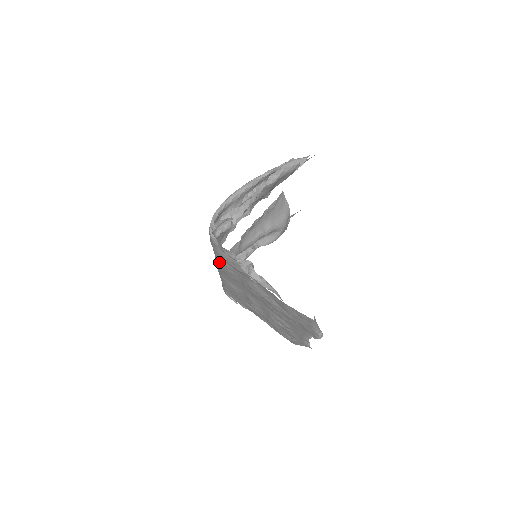
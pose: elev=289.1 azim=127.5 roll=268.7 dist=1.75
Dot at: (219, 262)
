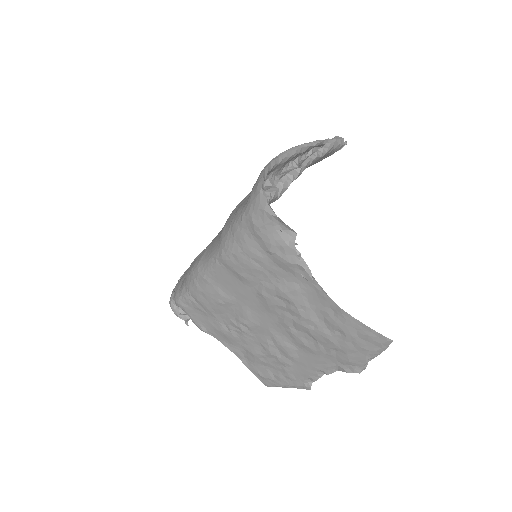
Dot at: (239, 248)
